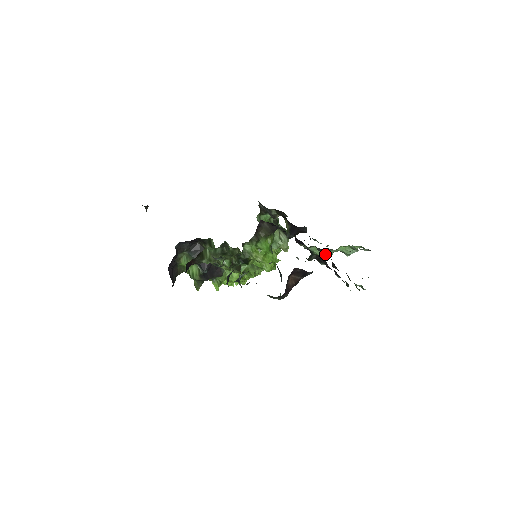
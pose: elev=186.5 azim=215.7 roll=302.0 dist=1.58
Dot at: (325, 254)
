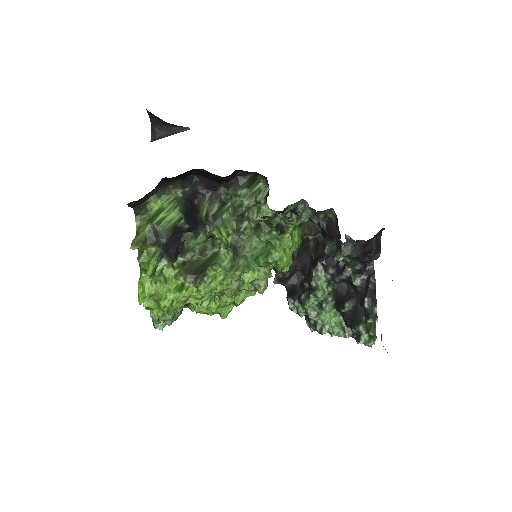
Dot at: (324, 303)
